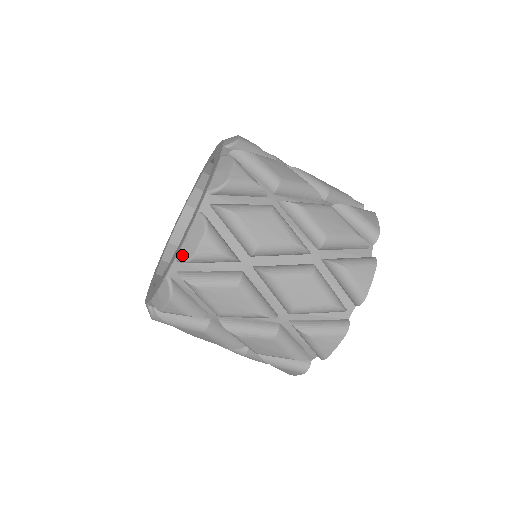
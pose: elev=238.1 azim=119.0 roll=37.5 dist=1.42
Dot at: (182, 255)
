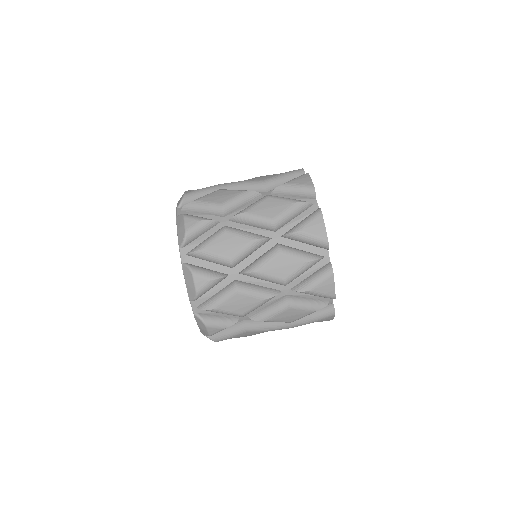
Dot at: (179, 203)
